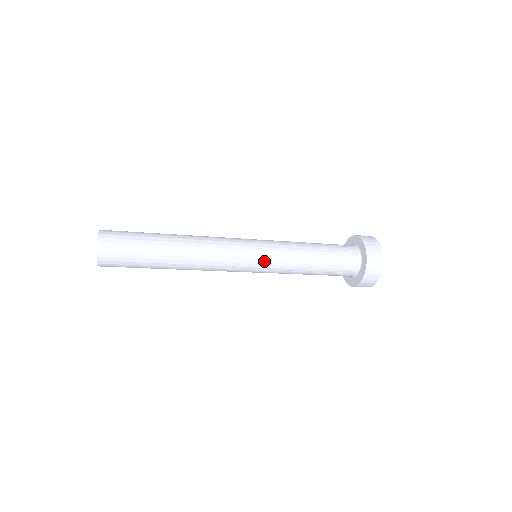
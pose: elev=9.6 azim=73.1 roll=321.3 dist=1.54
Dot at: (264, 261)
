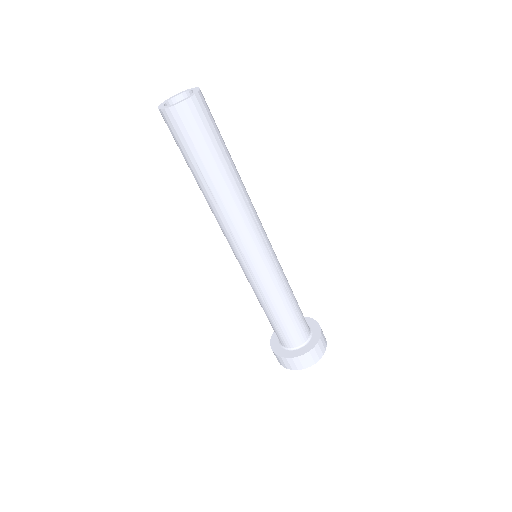
Dot at: (271, 261)
